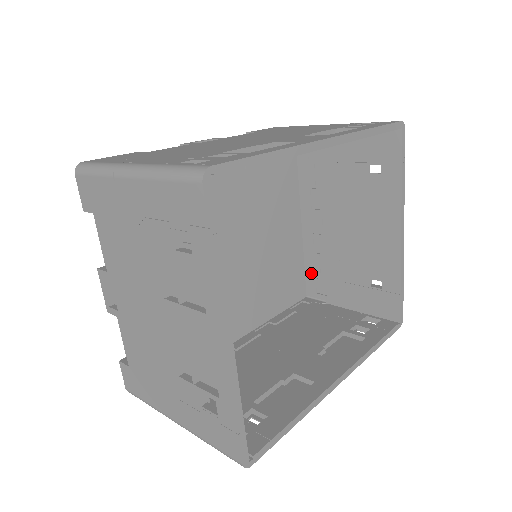
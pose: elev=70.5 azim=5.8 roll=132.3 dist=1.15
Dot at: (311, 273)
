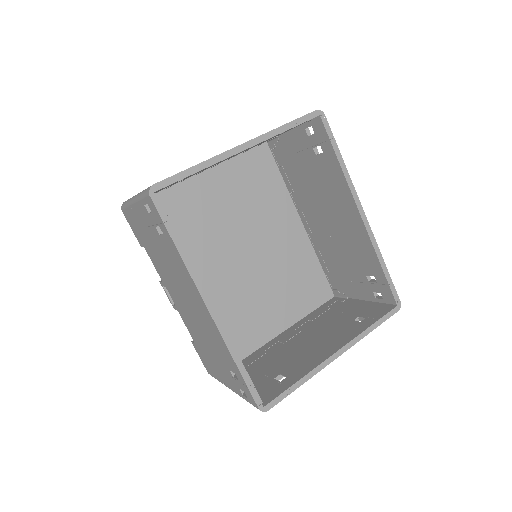
Dot at: (245, 362)
